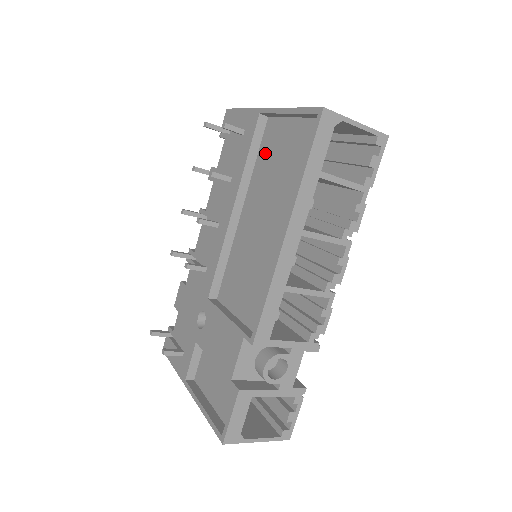
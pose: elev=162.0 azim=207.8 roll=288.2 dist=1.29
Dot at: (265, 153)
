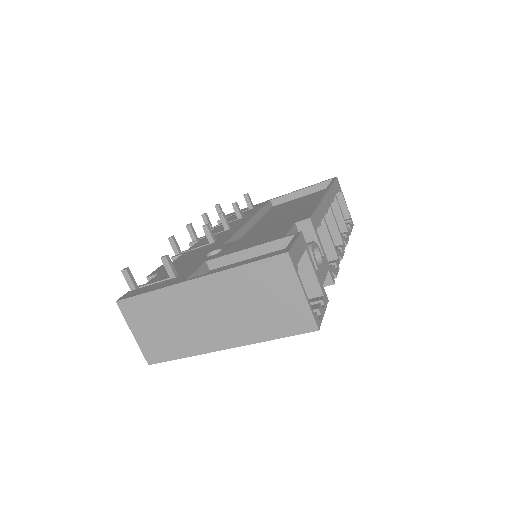
Dot at: (275, 210)
